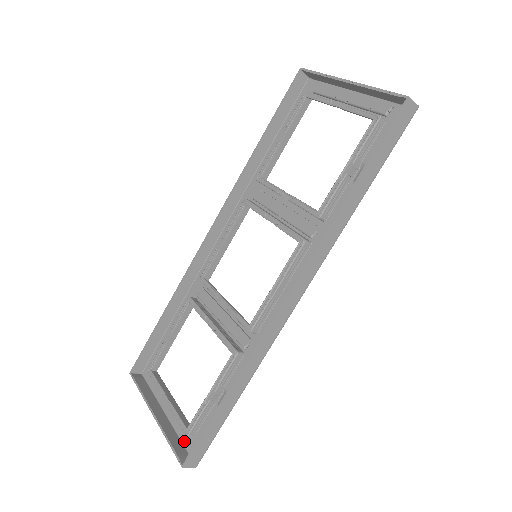
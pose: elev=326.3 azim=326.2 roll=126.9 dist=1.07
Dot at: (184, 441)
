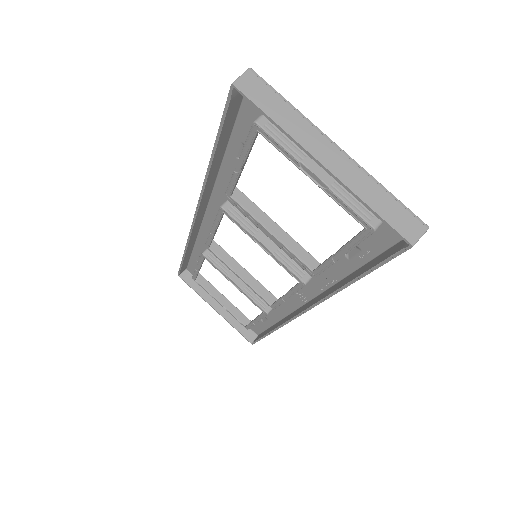
Dot at: occluded
